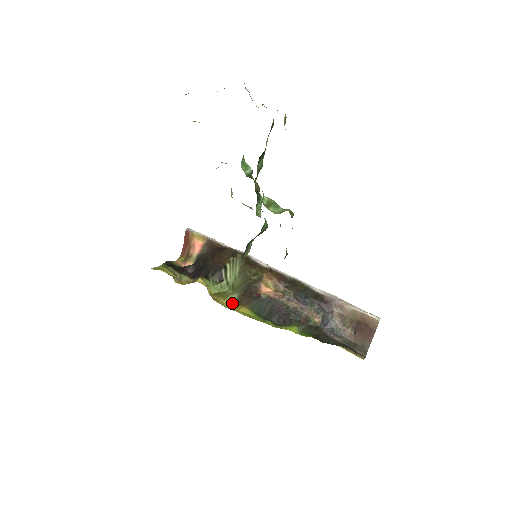
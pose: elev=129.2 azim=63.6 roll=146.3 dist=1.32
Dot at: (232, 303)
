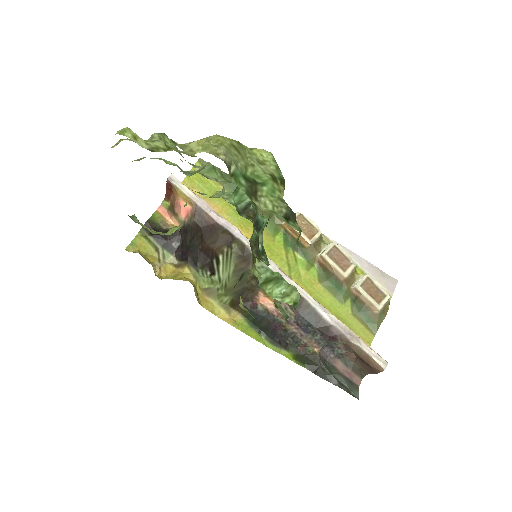
Dot at: (224, 306)
